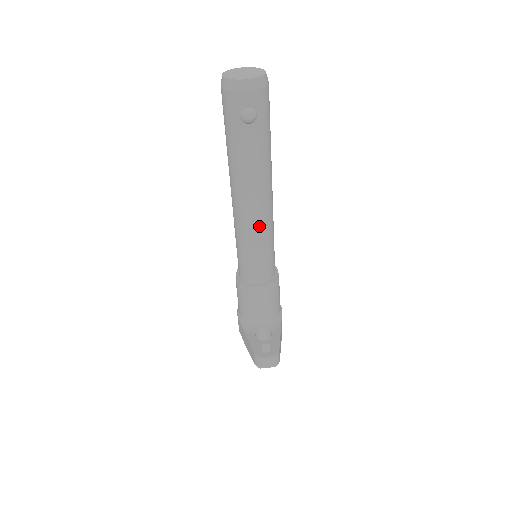
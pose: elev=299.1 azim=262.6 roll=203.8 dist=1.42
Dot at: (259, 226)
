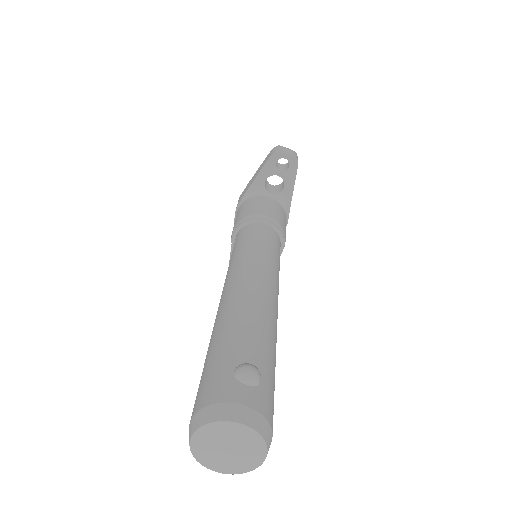
Dot at: occluded
